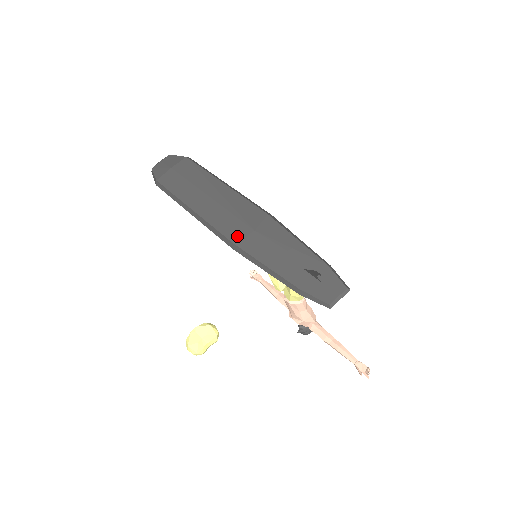
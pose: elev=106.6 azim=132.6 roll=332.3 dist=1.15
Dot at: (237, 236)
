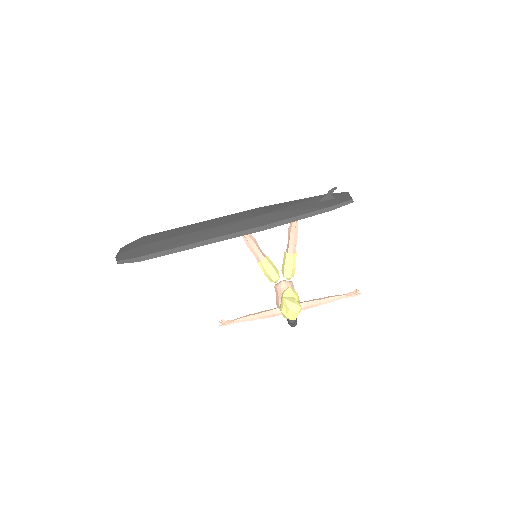
Dot at: (258, 223)
